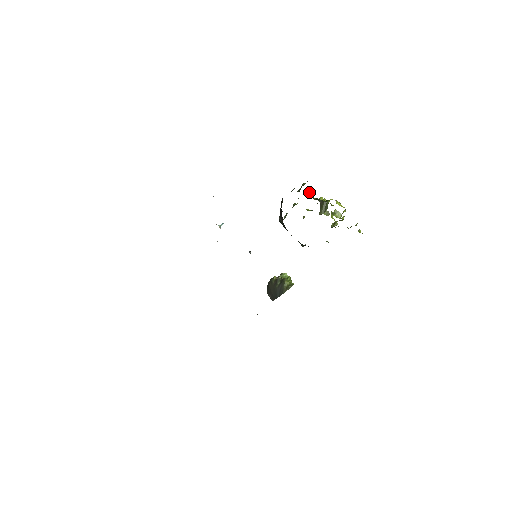
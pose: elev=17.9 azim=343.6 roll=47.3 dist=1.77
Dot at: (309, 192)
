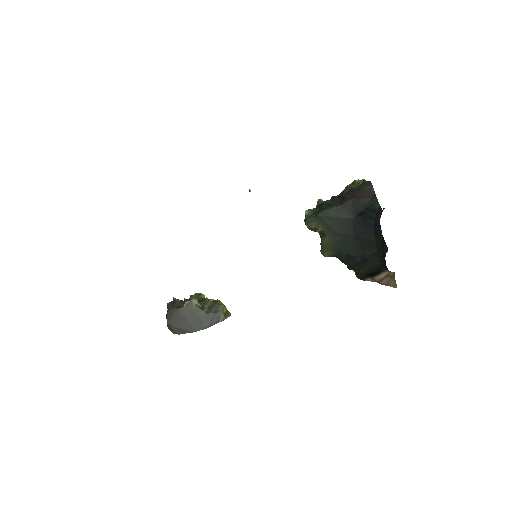
Dot at: occluded
